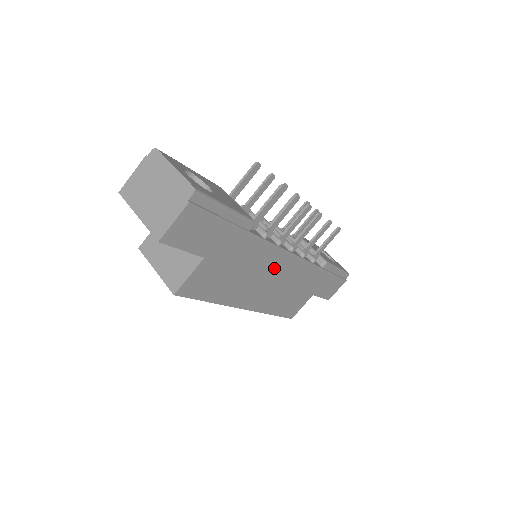
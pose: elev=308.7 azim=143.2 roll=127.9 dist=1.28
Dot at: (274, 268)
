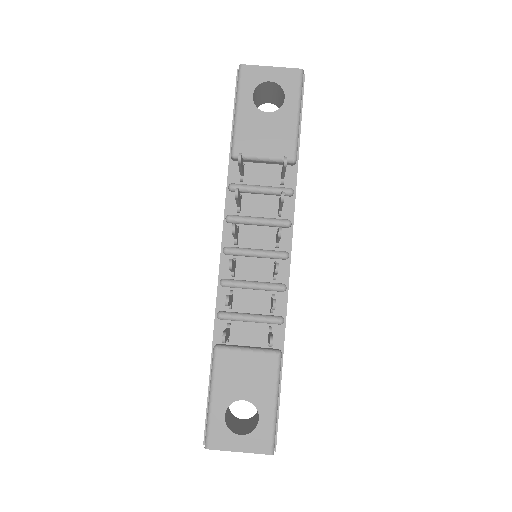
Dot at: occluded
